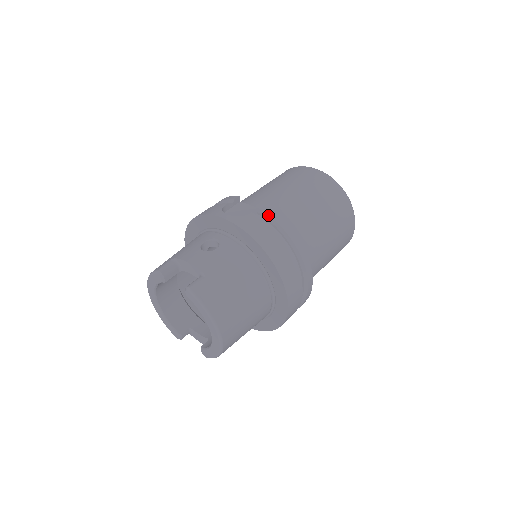
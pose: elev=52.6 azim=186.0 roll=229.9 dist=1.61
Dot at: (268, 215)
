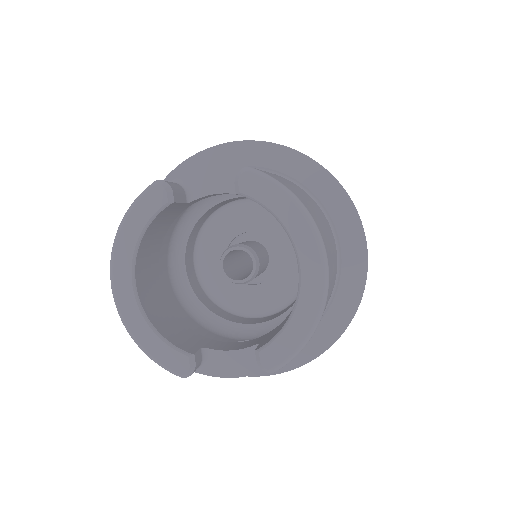
Dot at: occluded
